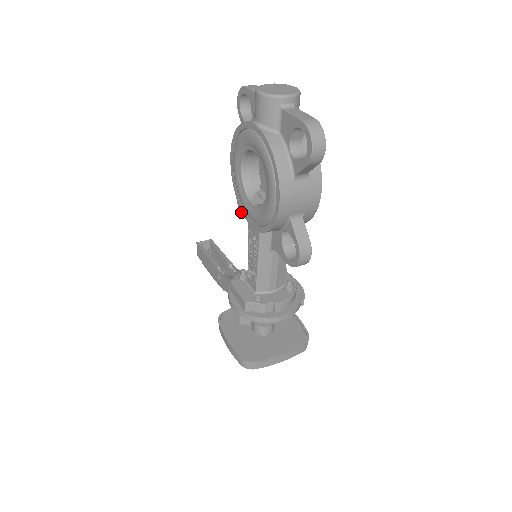
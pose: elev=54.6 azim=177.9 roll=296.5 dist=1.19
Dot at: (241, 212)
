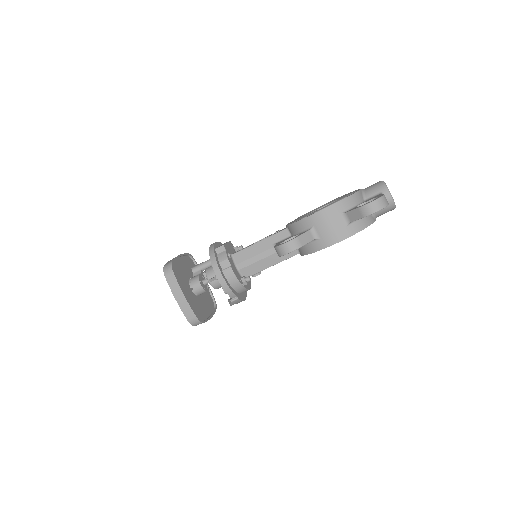
Dot at: occluded
